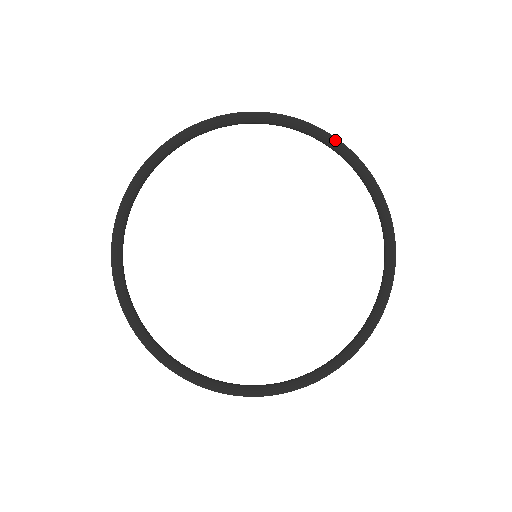
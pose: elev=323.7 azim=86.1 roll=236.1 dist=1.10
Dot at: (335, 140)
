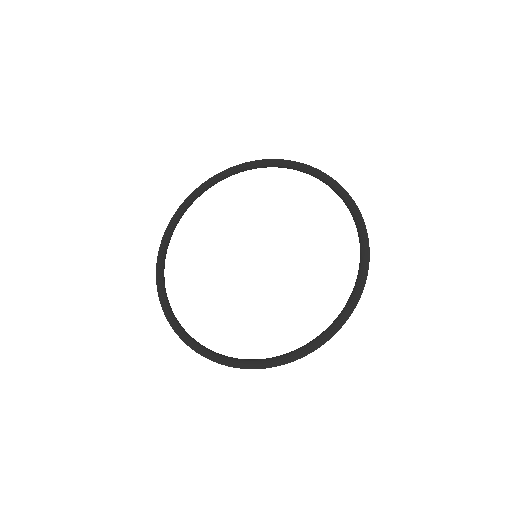
Dot at: (327, 176)
